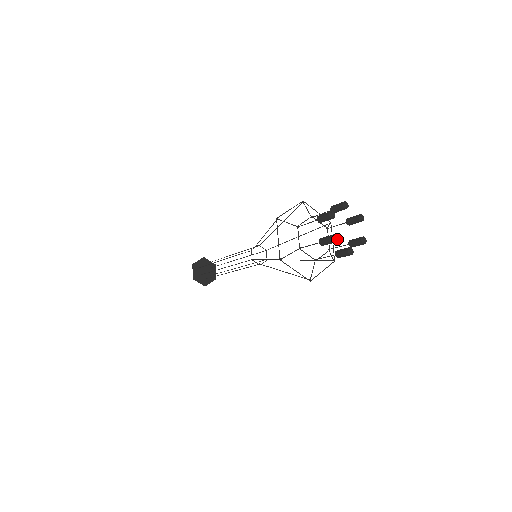
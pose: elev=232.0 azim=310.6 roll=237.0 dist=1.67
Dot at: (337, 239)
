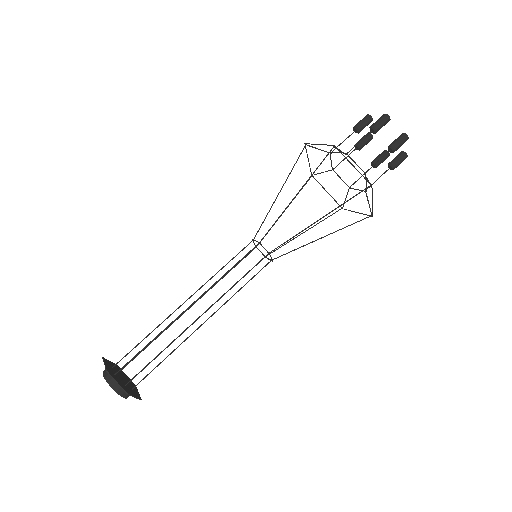
Dot at: occluded
